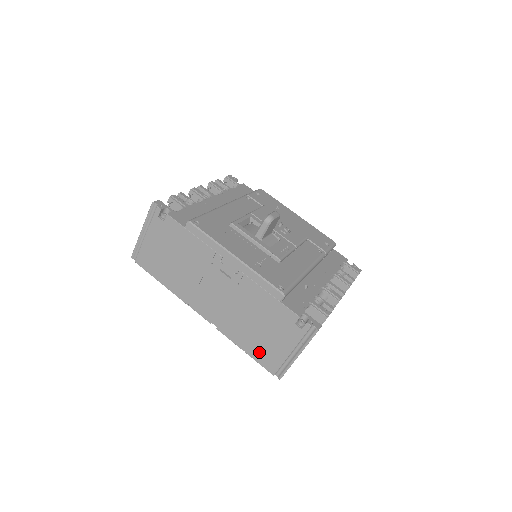
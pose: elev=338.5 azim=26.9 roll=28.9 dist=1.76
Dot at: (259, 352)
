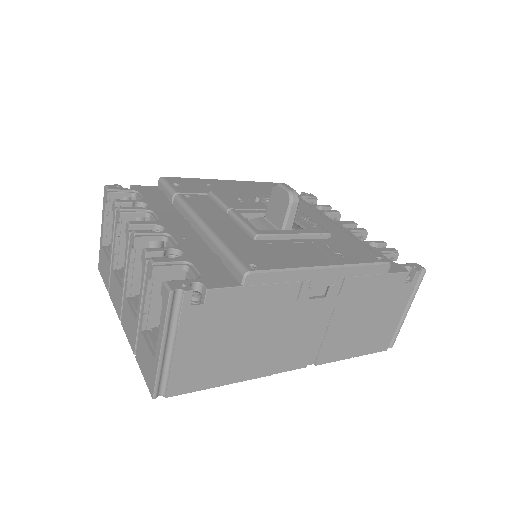
Dot at: (370, 343)
